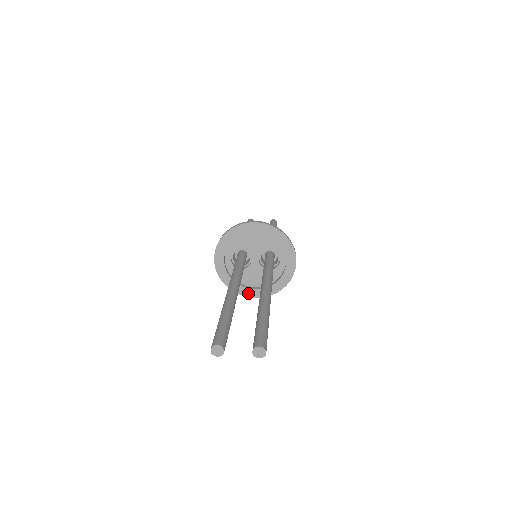
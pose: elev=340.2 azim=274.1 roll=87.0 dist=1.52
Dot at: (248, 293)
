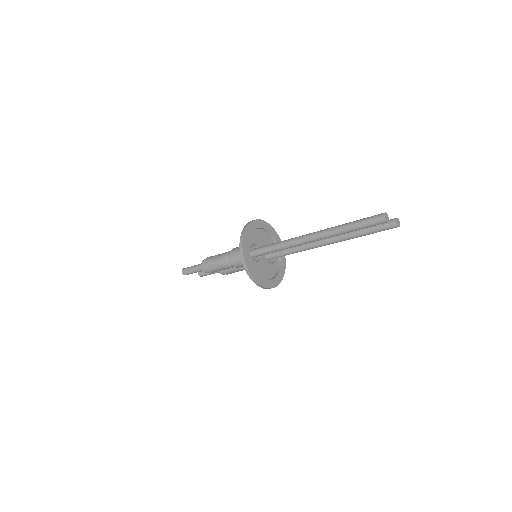
Dot at: (264, 284)
